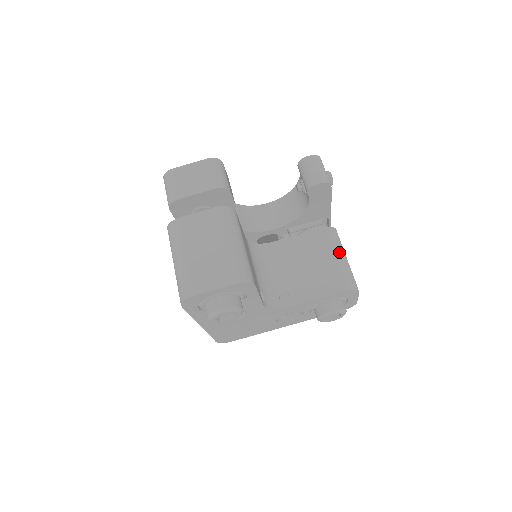
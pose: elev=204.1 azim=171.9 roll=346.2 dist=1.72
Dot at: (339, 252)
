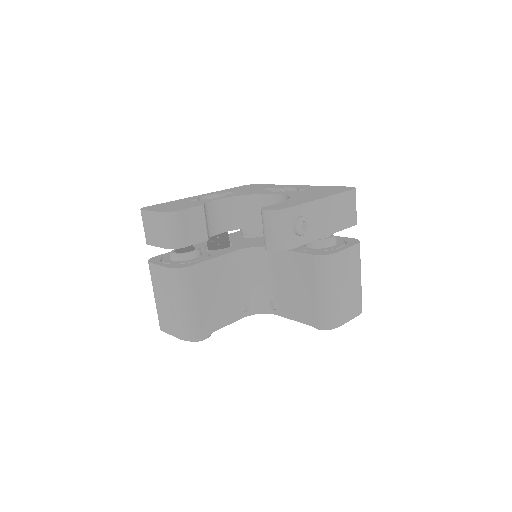
Dot at: (323, 287)
